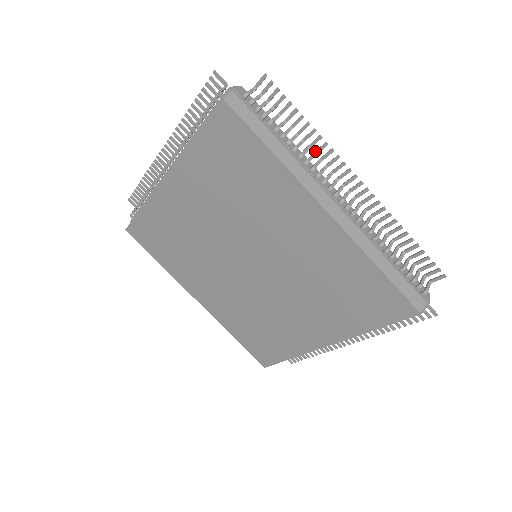
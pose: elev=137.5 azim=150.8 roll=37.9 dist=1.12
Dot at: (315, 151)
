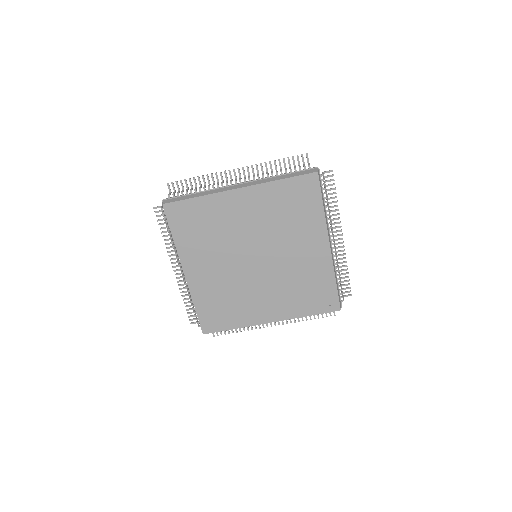
Dot at: occluded
